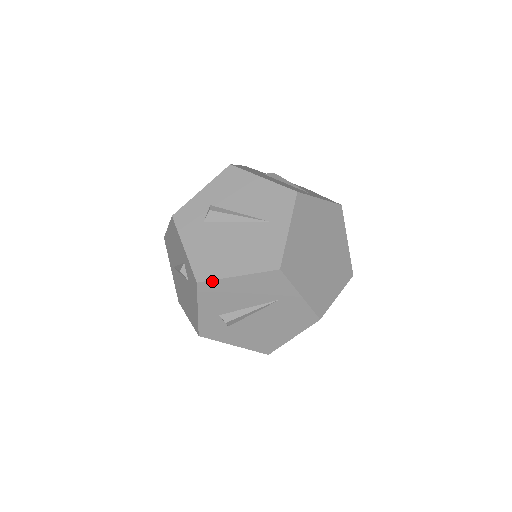
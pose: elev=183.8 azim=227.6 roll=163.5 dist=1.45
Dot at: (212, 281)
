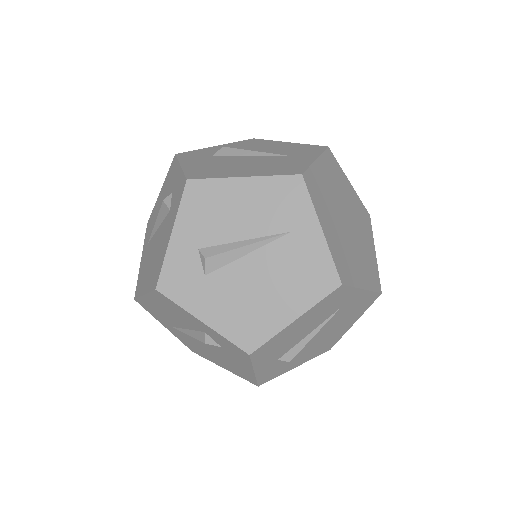
Dot at: (208, 180)
